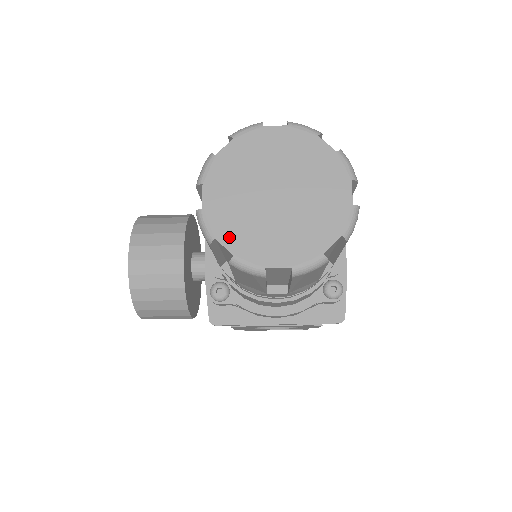
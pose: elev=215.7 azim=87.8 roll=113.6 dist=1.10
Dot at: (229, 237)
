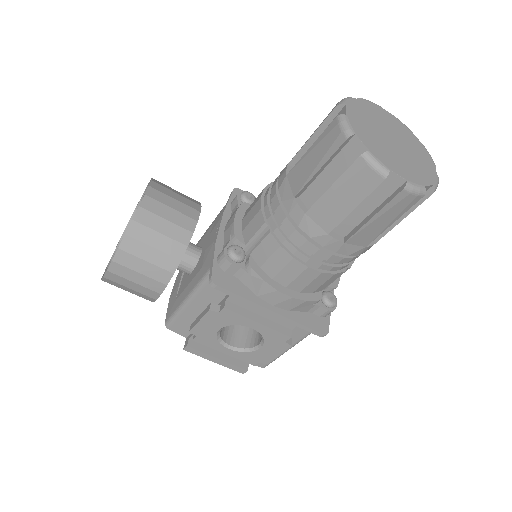
Dot at: (365, 139)
